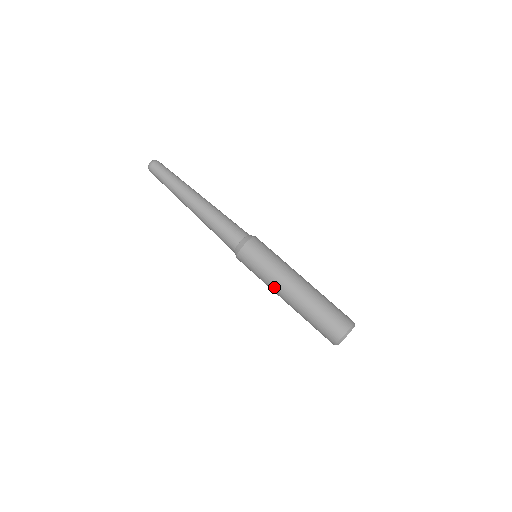
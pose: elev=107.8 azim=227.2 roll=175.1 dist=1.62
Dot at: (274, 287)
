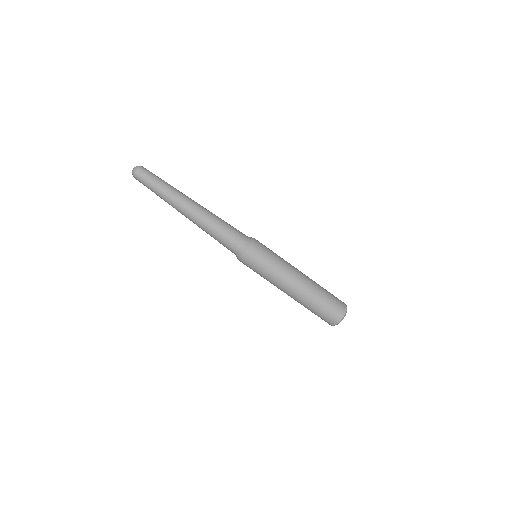
Dot at: occluded
